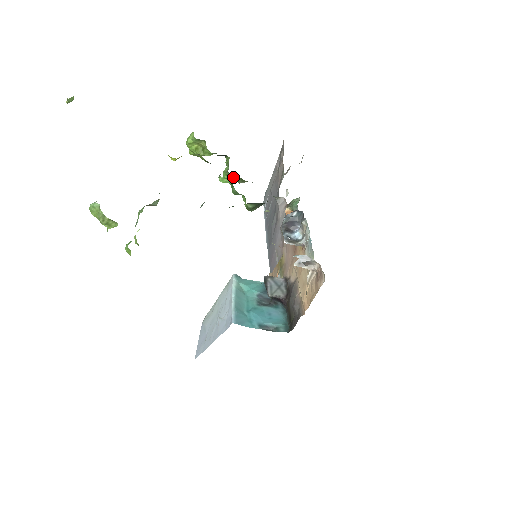
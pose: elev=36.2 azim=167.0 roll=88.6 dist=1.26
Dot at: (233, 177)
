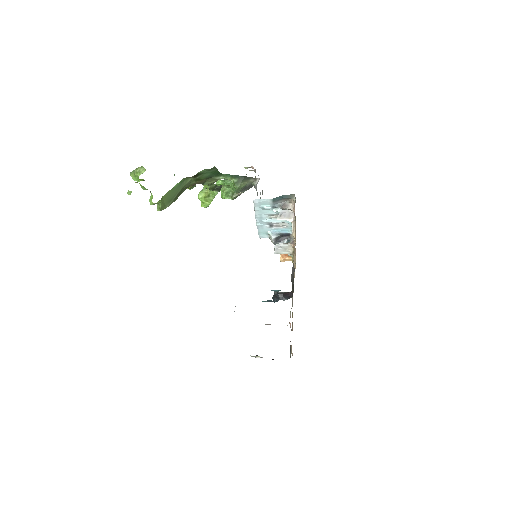
Dot at: (227, 191)
